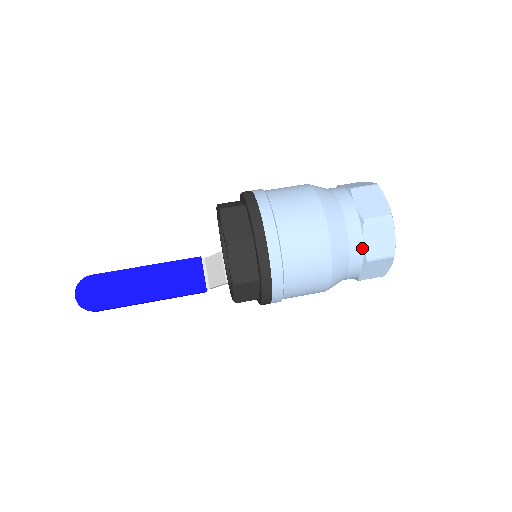
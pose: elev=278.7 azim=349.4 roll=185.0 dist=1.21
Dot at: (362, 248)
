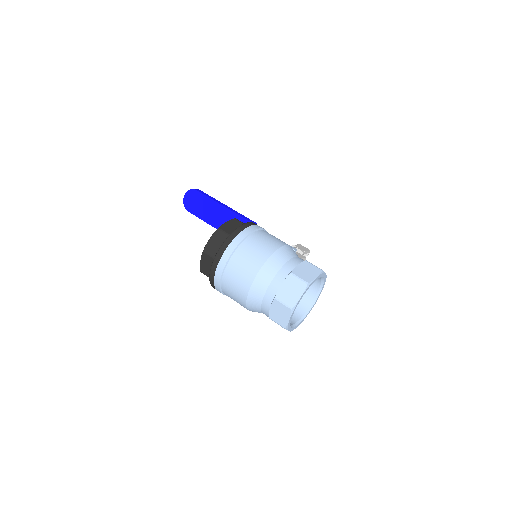
Dot at: (269, 310)
